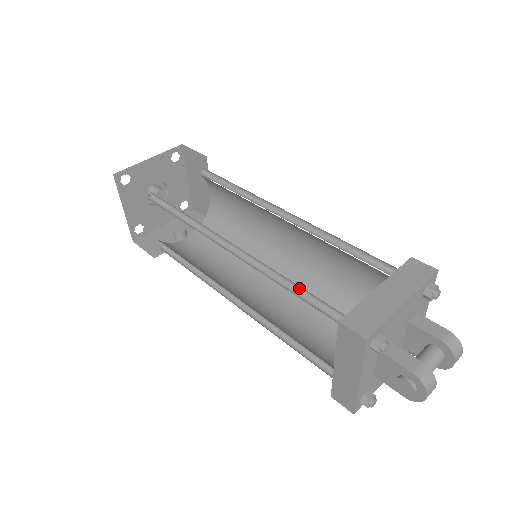
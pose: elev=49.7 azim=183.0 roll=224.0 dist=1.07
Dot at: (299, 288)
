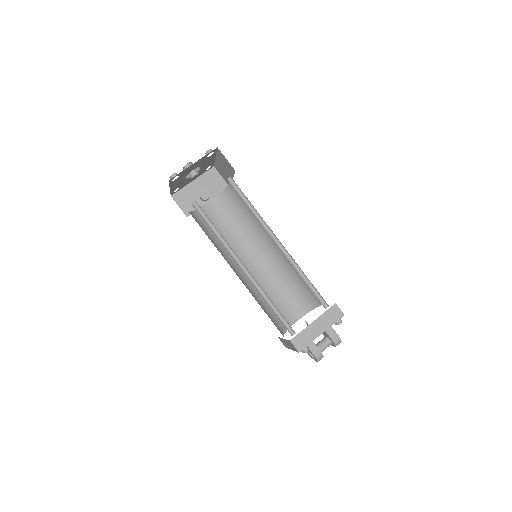
Dot at: (276, 308)
